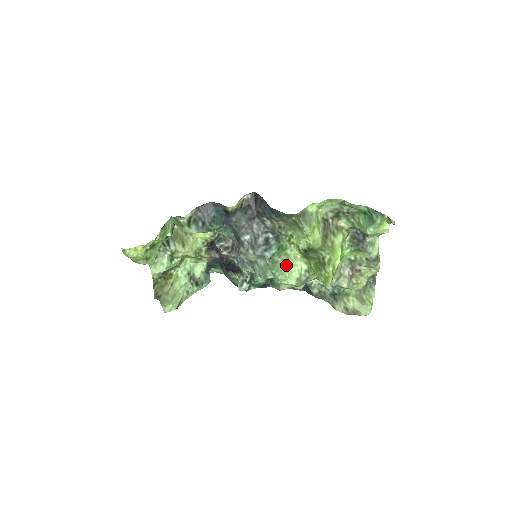
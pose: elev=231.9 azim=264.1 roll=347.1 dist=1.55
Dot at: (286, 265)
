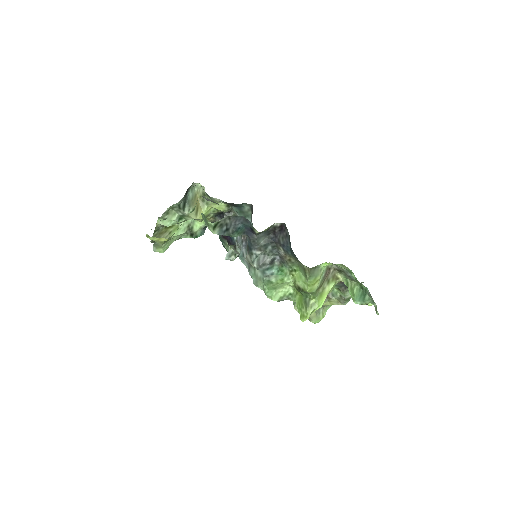
Dot at: (278, 287)
